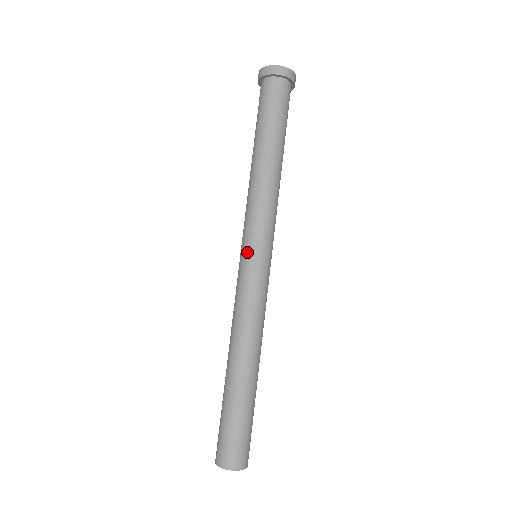
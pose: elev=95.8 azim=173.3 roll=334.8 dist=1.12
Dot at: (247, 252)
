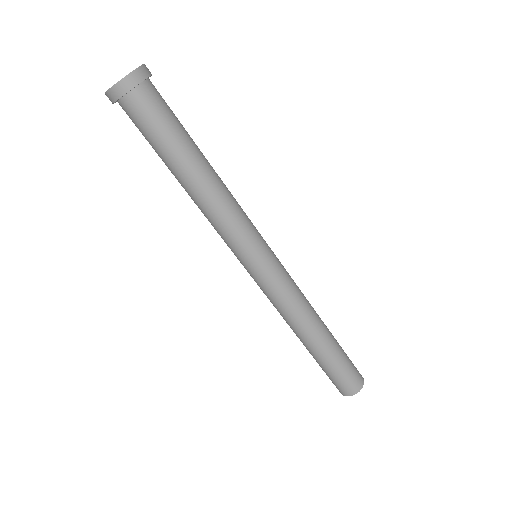
Dot at: (244, 266)
